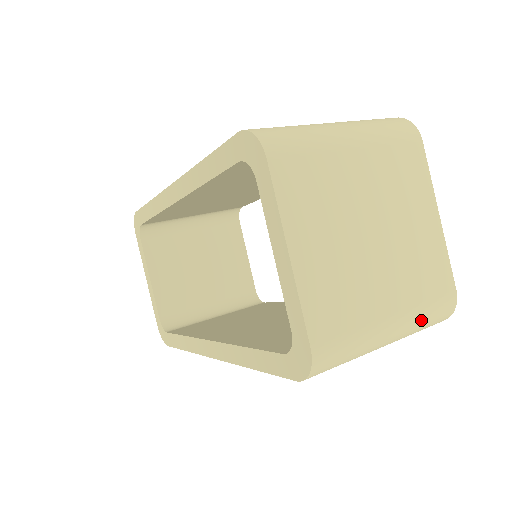
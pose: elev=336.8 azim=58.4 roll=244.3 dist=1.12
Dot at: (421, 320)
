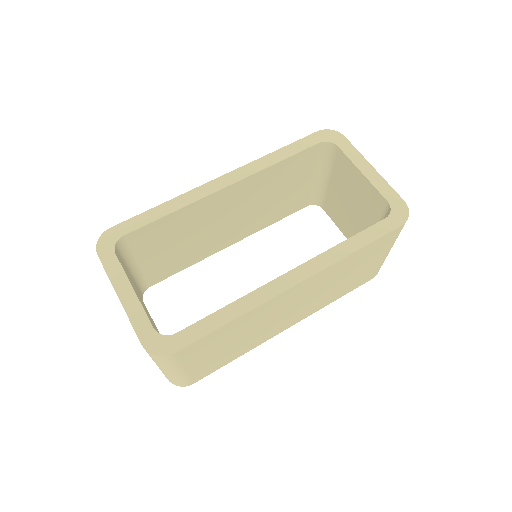
Dot at: occluded
